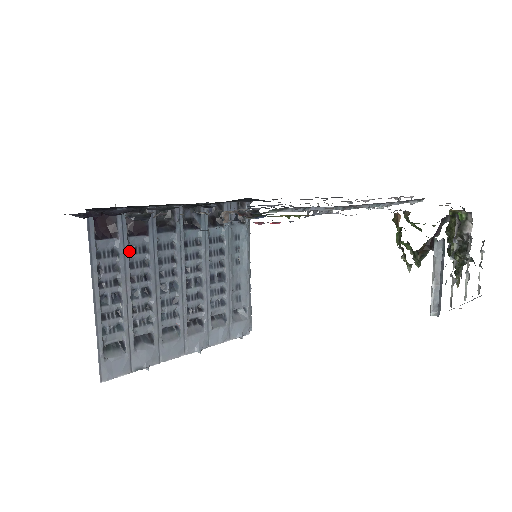
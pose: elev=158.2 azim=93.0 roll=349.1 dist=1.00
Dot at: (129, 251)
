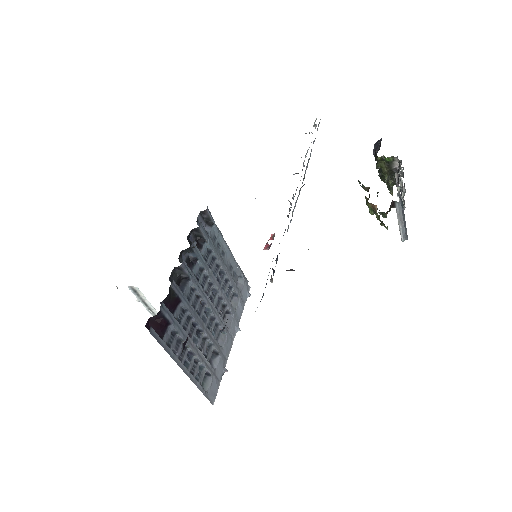
Dot at: (178, 322)
